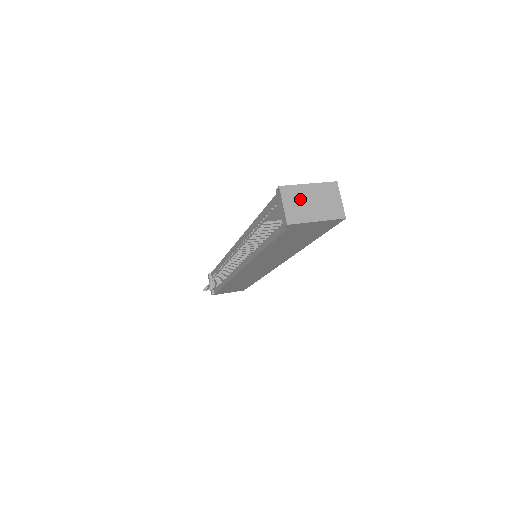
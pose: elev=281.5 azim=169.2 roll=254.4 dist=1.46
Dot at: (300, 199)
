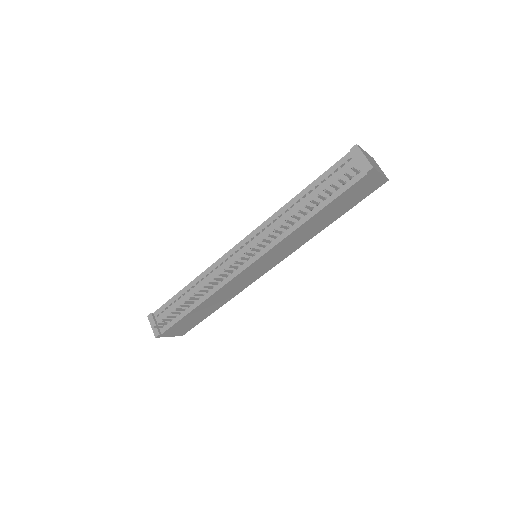
Dot at: (368, 157)
